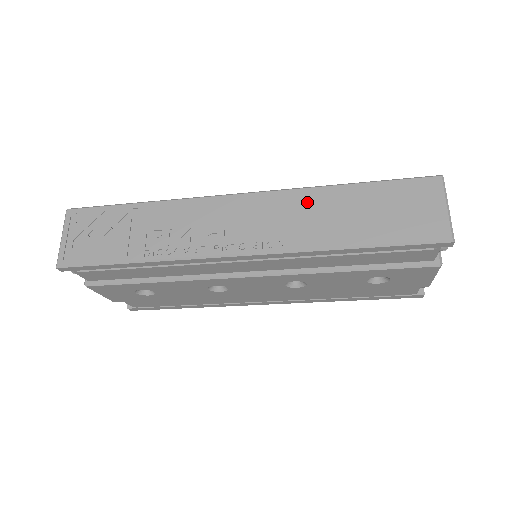
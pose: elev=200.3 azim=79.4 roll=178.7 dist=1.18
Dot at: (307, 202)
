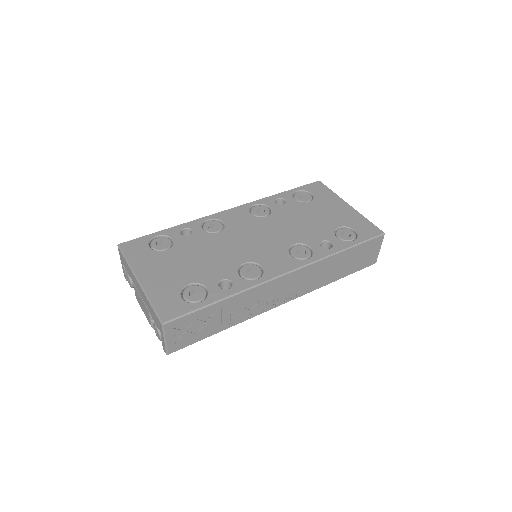
Dot at: (322, 267)
